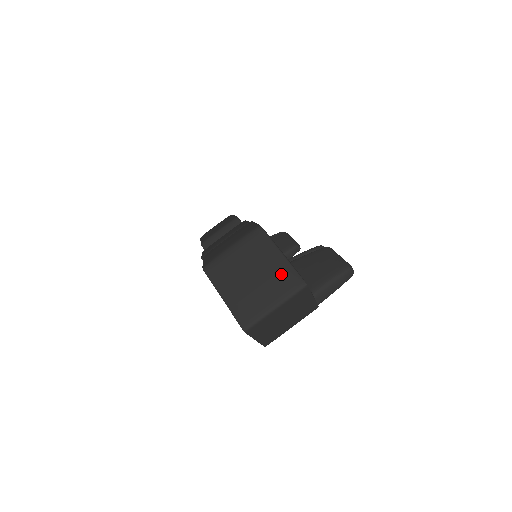
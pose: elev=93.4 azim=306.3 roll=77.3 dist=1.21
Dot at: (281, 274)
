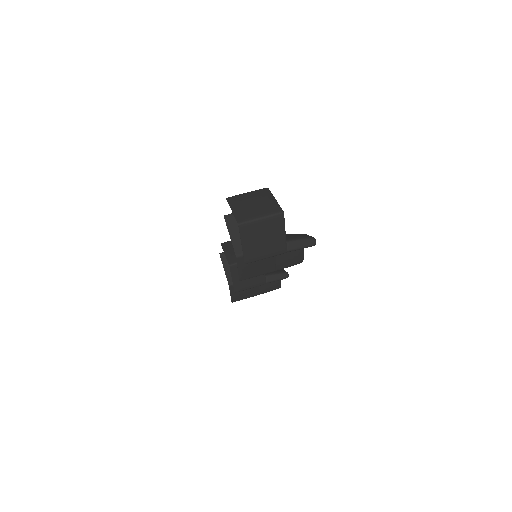
Dot at: (271, 205)
